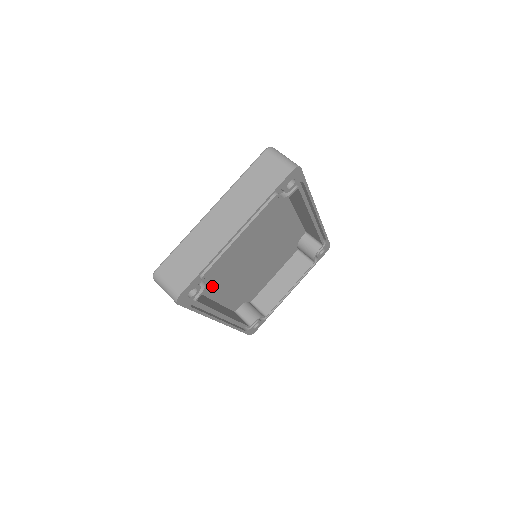
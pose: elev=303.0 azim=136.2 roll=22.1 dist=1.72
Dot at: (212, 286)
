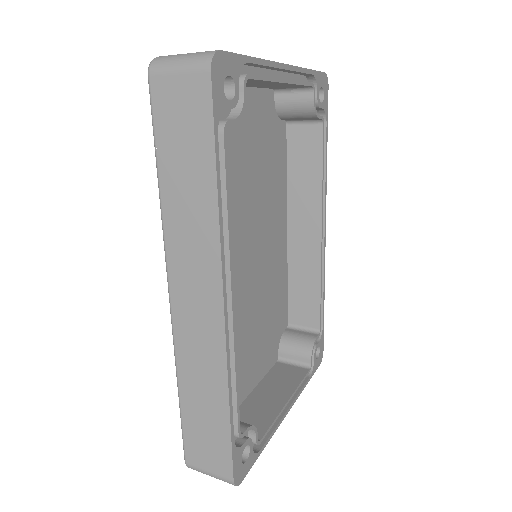
Dot at: occluded
